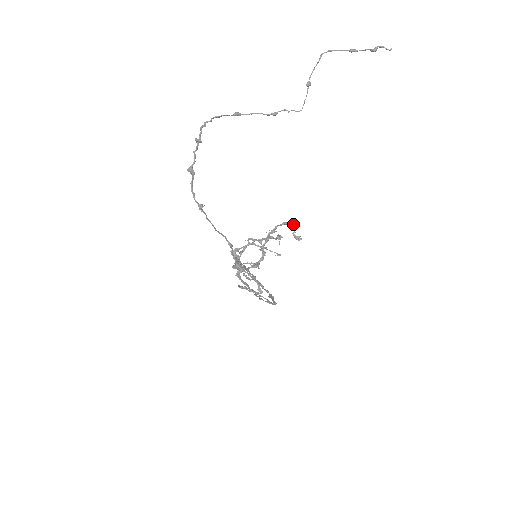
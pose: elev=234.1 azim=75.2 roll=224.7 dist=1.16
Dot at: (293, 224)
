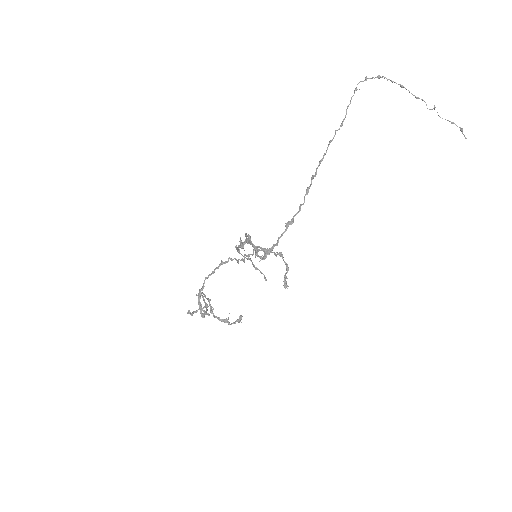
Dot at: (286, 282)
